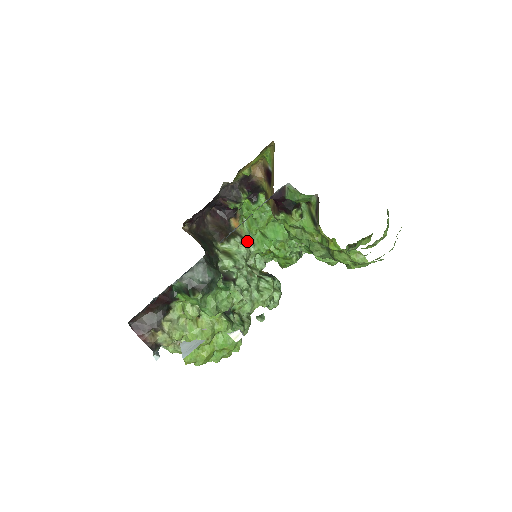
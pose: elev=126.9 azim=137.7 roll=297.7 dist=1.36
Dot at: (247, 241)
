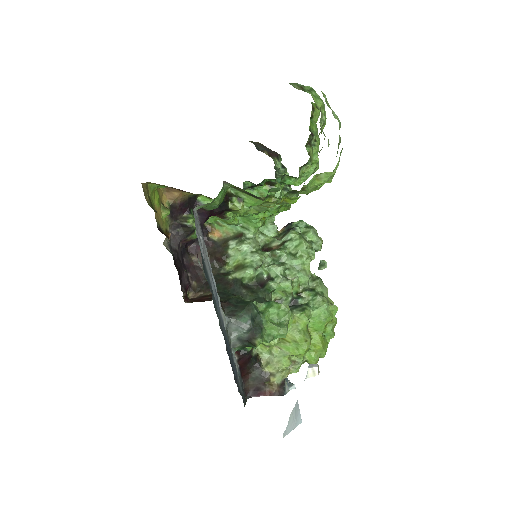
Dot at: (239, 235)
